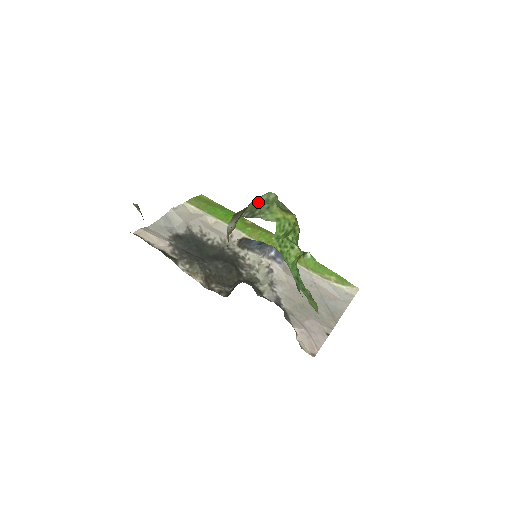
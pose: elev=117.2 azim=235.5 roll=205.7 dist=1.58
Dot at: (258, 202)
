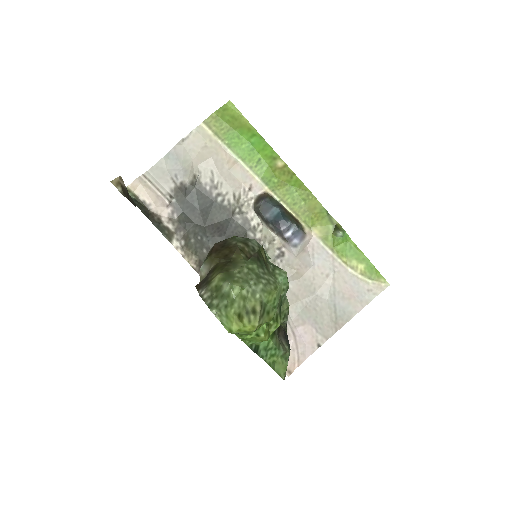
Dot at: (220, 288)
